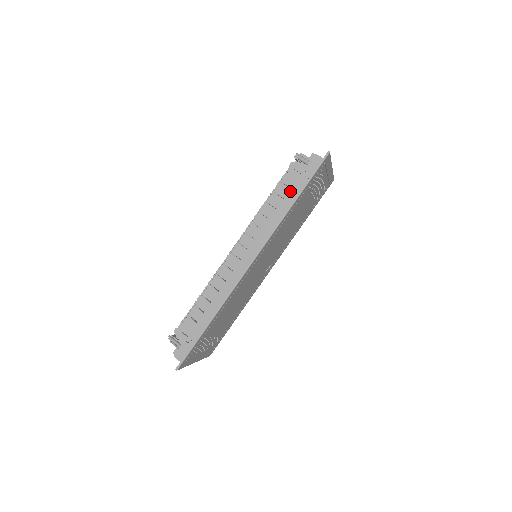
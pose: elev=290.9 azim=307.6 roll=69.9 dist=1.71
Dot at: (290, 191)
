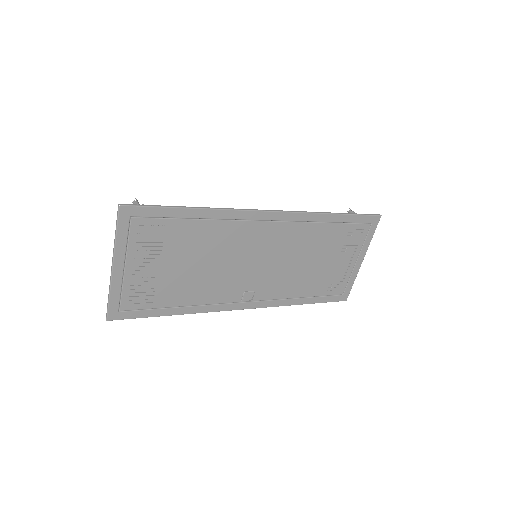
Dot at: occluded
